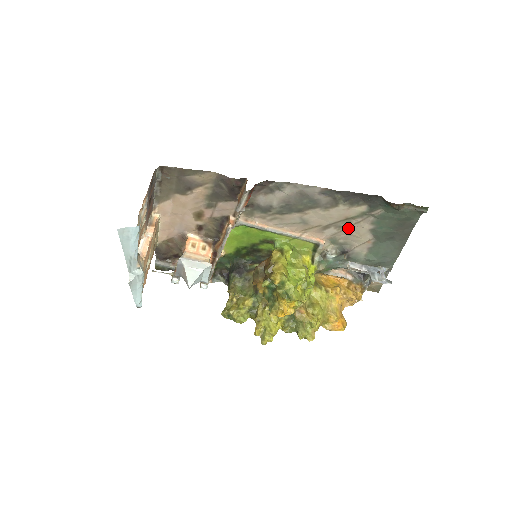
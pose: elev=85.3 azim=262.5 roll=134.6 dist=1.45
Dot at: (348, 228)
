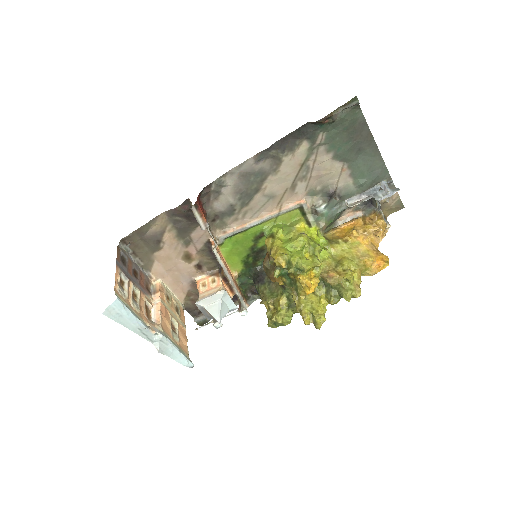
Dot at: (312, 172)
